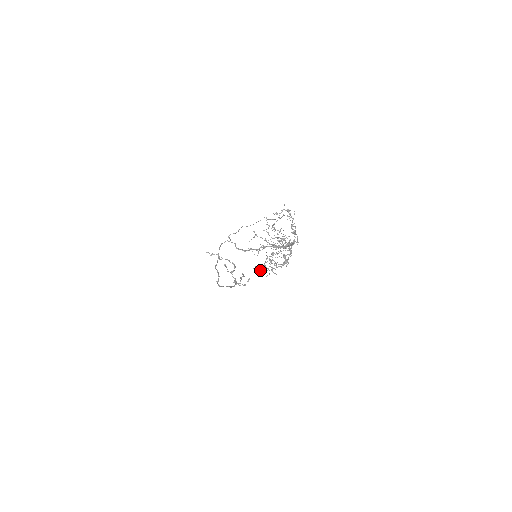
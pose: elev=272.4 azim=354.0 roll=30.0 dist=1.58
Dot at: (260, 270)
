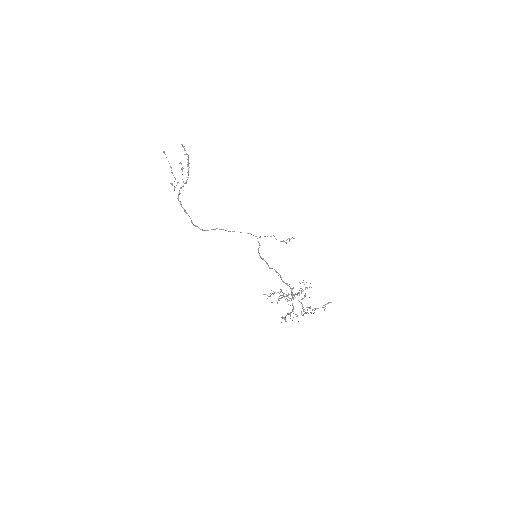
Dot at: occluded
